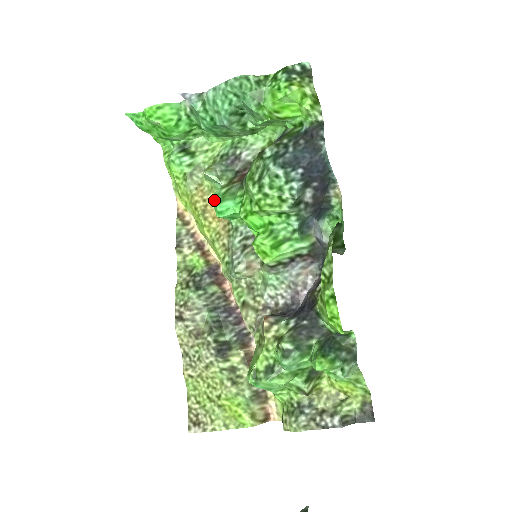
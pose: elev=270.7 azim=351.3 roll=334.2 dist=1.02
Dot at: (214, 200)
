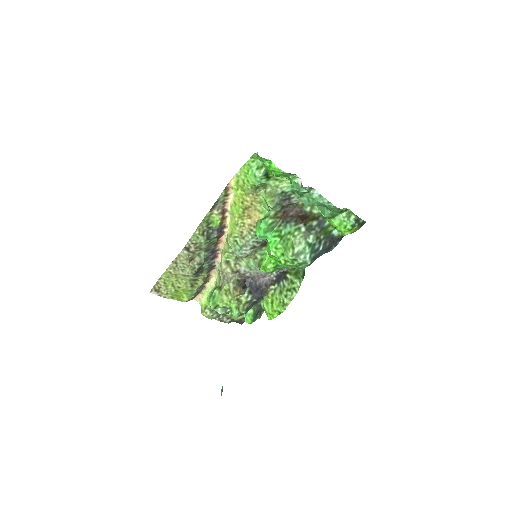
Dot at: (263, 227)
